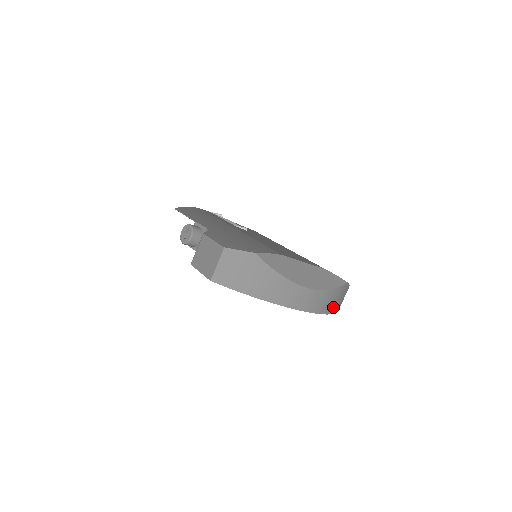
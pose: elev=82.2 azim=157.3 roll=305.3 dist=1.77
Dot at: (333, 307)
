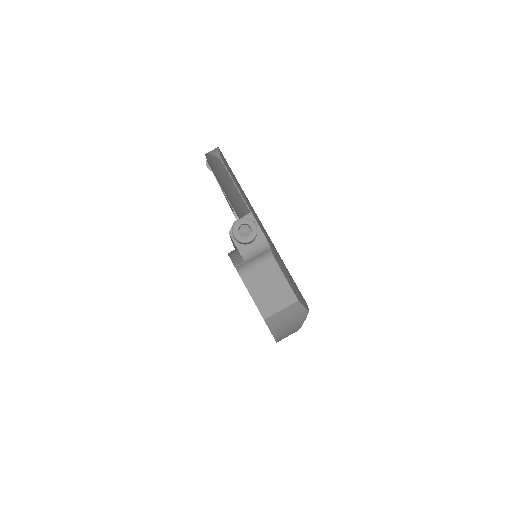
Dot at: occluded
